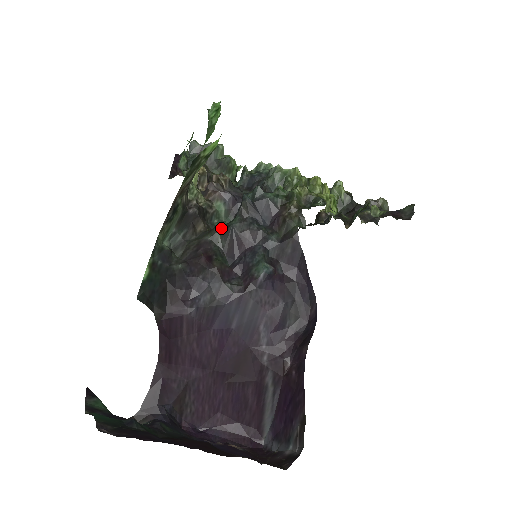
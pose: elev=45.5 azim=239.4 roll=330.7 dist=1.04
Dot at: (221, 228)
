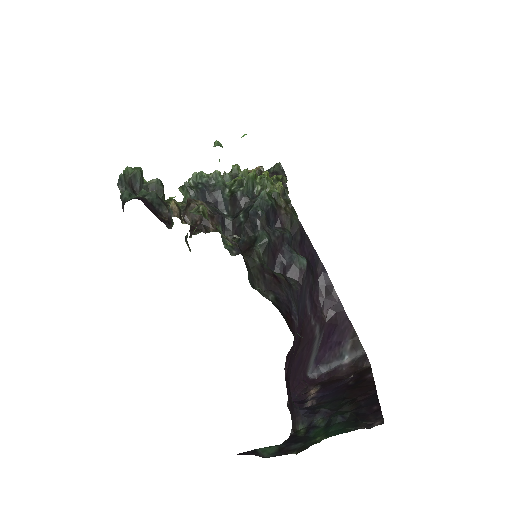
Dot at: (258, 248)
